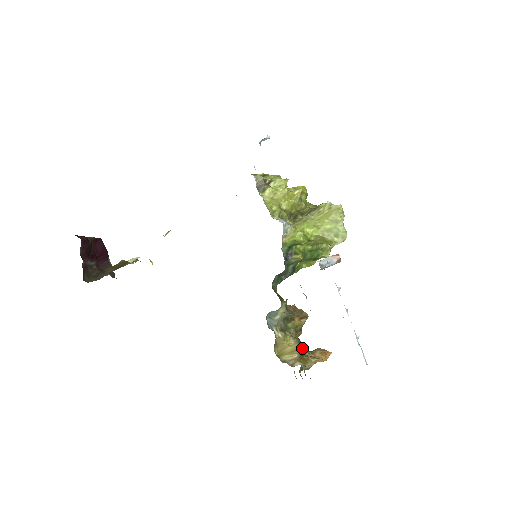
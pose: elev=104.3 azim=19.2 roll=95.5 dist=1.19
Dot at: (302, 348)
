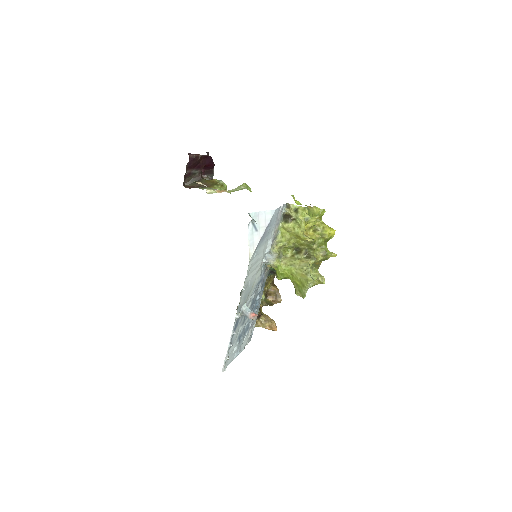
Dot at: (259, 315)
